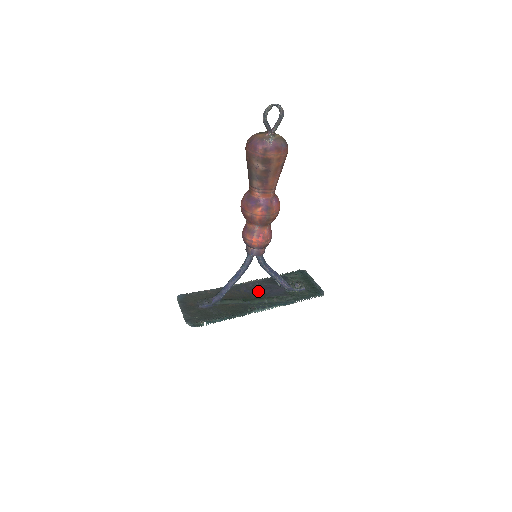
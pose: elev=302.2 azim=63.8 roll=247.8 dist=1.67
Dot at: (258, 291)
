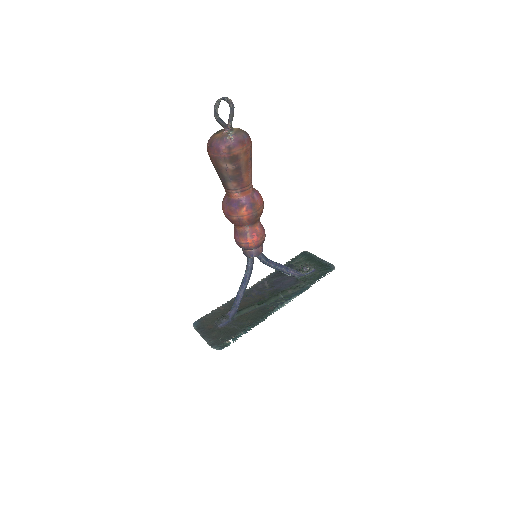
Dot at: (270, 289)
